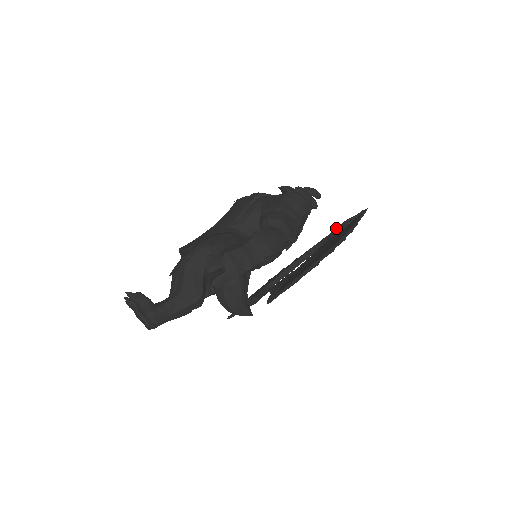
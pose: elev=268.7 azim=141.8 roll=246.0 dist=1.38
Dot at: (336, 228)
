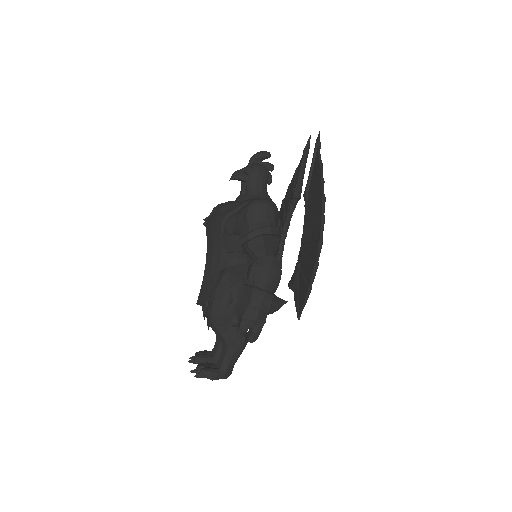
Dot at: (301, 163)
